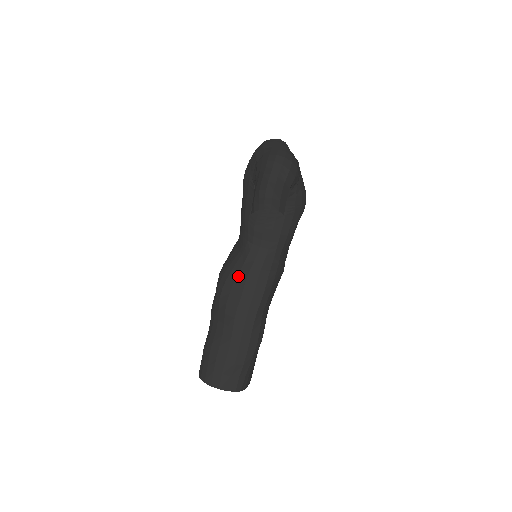
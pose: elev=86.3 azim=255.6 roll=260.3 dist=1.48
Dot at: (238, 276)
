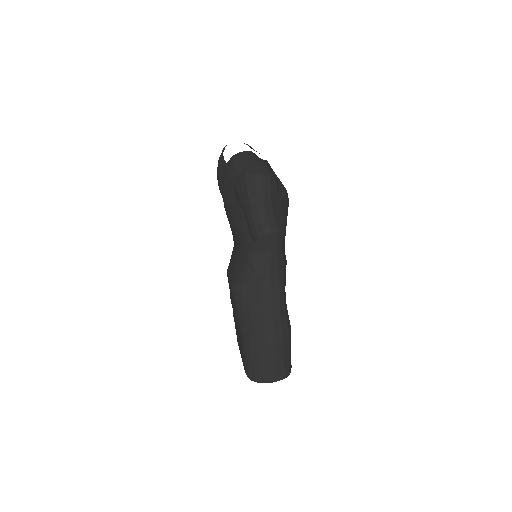
Dot at: (251, 286)
